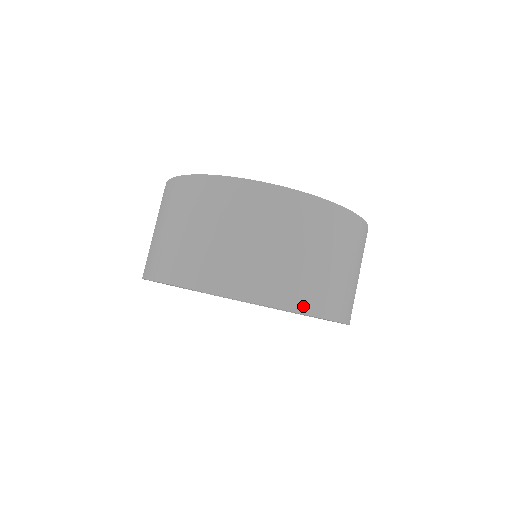
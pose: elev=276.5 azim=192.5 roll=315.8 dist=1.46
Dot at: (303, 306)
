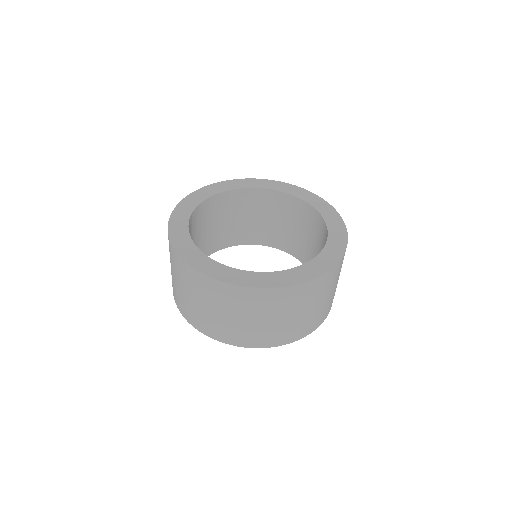
Dot at: (245, 344)
